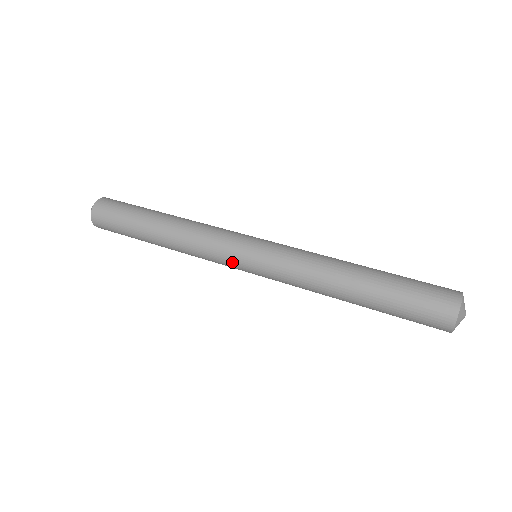
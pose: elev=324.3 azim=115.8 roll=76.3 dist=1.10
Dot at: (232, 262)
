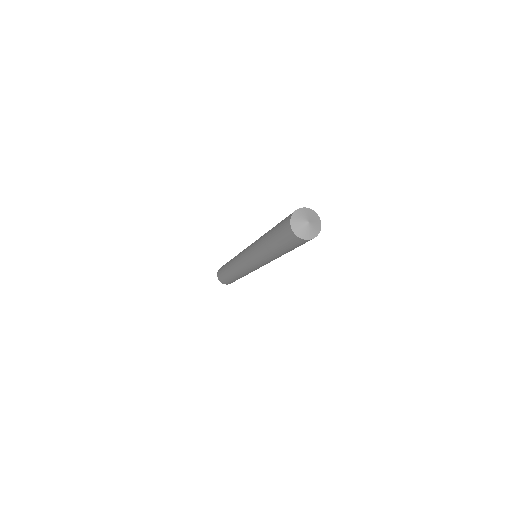
Dot at: (245, 267)
